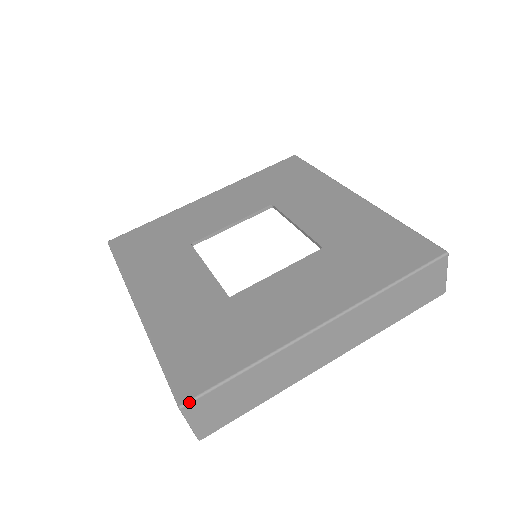
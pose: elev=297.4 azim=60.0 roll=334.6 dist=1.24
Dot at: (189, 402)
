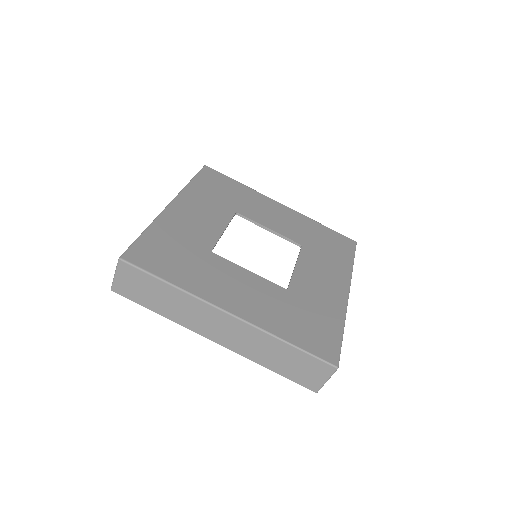
Dot at: (126, 262)
